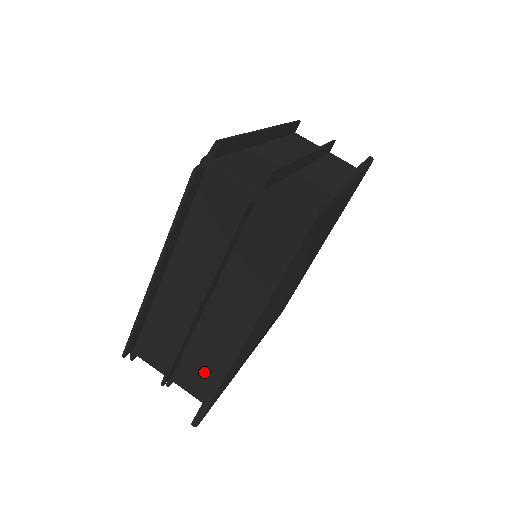
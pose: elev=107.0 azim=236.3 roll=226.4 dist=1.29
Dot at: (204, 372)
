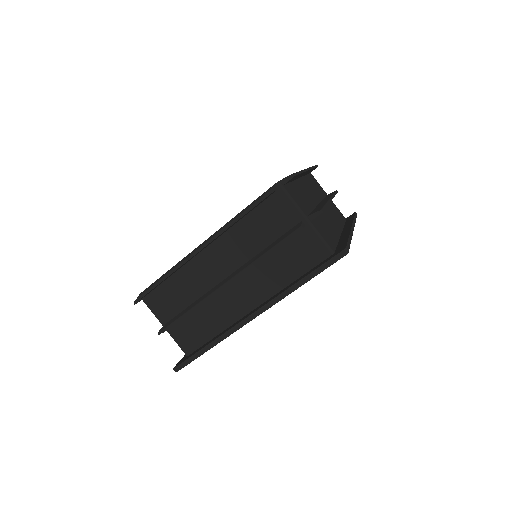
Dot at: (200, 332)
